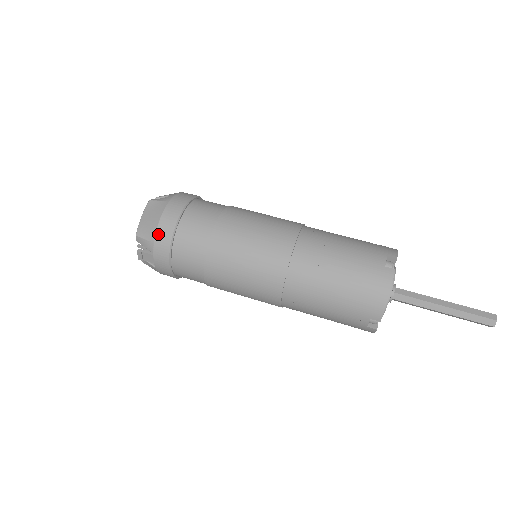
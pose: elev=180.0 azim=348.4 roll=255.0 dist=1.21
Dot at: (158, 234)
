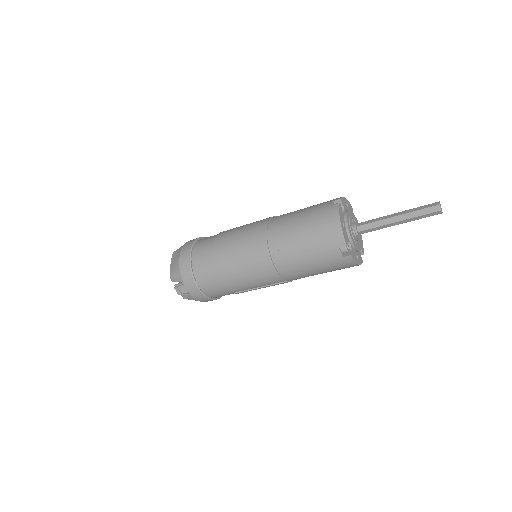
Dot at: (181, 267)
